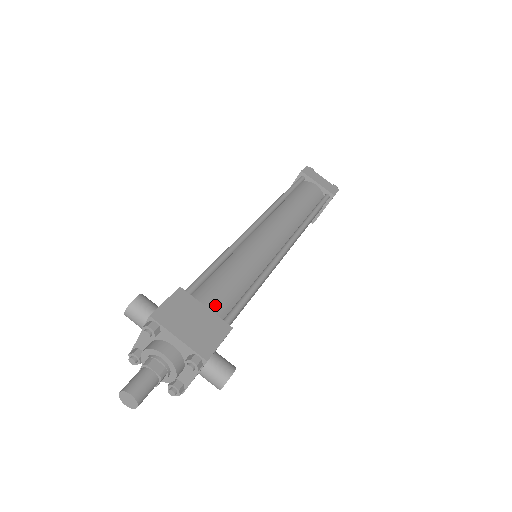
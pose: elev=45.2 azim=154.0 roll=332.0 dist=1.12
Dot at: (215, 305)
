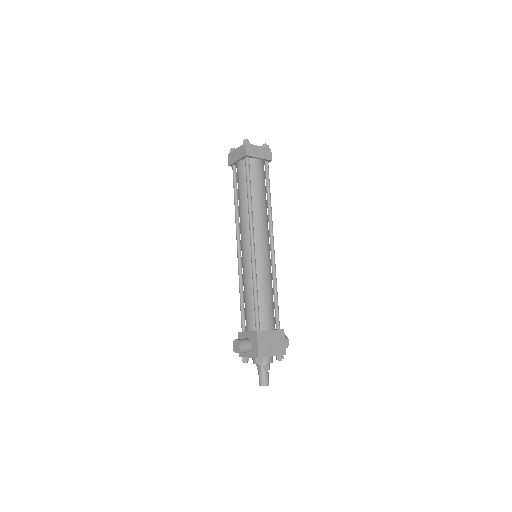
Dot at: (271, 323)
